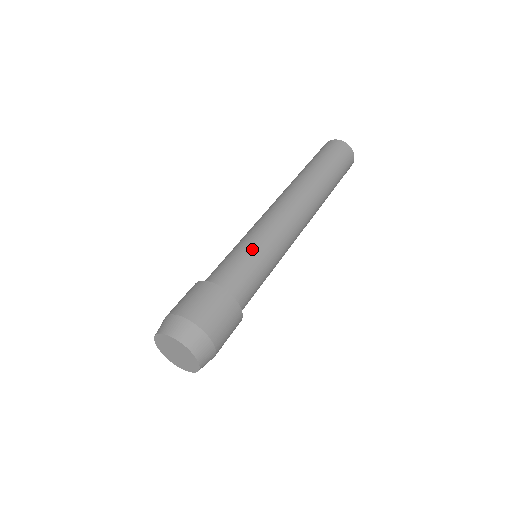
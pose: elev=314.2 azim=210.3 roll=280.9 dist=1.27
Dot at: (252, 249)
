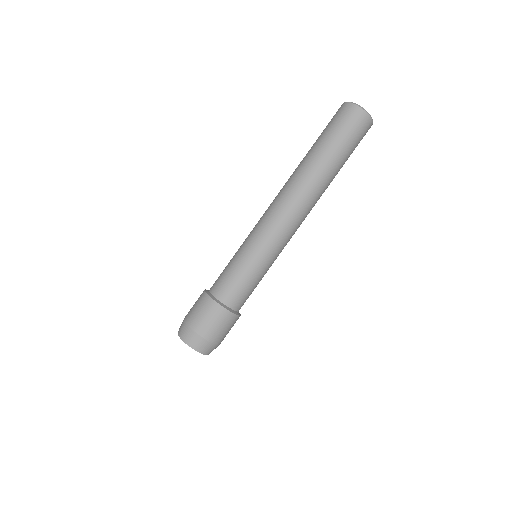
Dot at: (255, 268)
